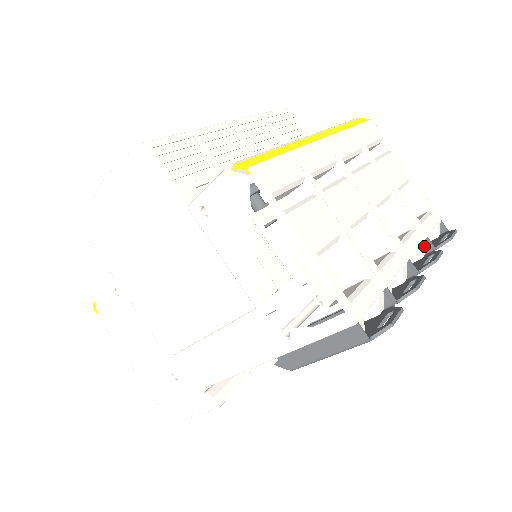
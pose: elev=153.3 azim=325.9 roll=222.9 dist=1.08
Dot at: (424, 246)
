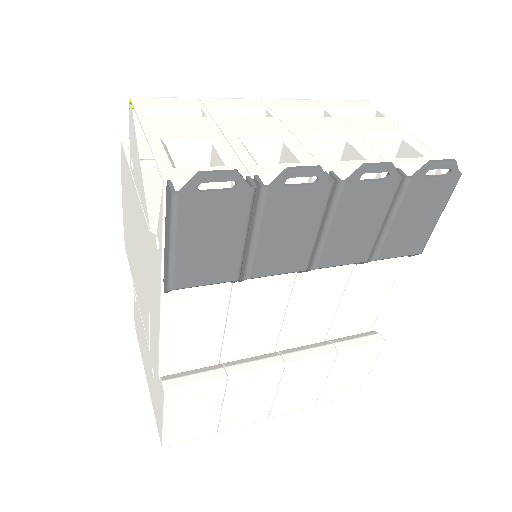
Dot at: occluded
